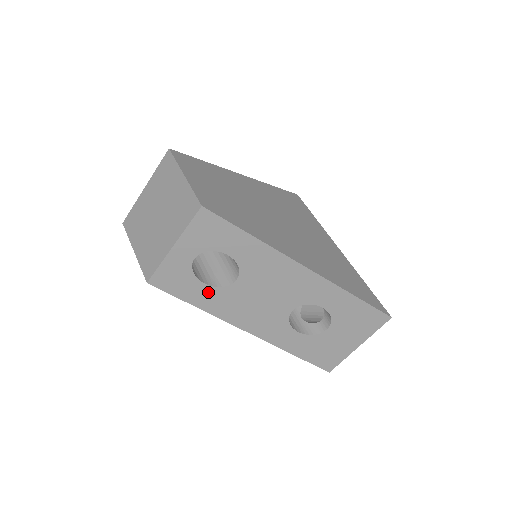
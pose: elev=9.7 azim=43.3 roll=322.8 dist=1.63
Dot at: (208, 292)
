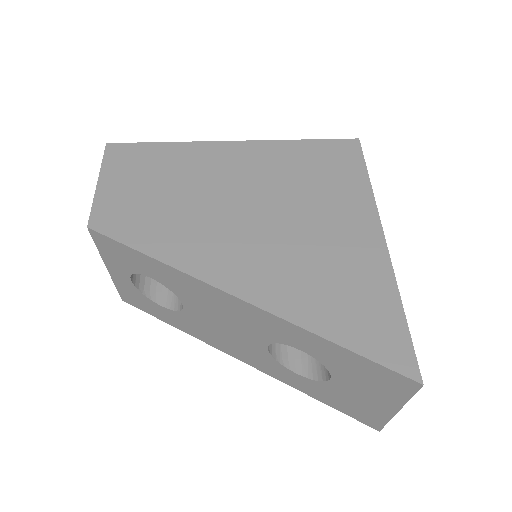
Dot at: (171, 314)
